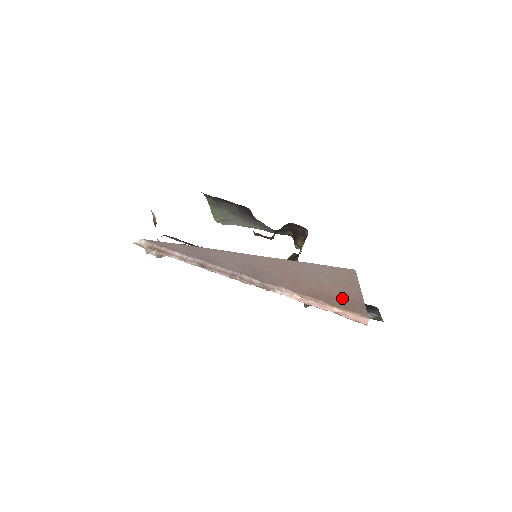
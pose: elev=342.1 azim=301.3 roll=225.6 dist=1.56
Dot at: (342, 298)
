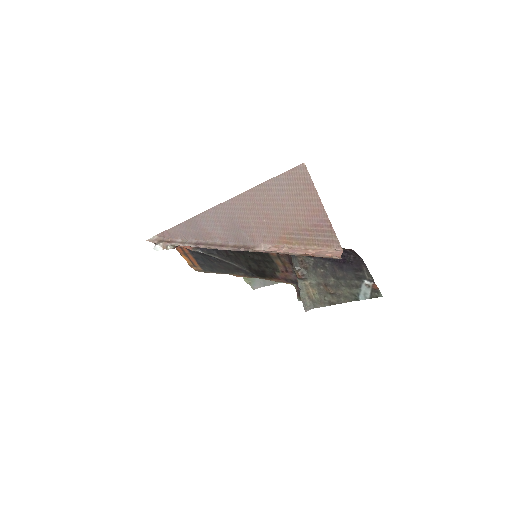
Dot at: (310, 225)
